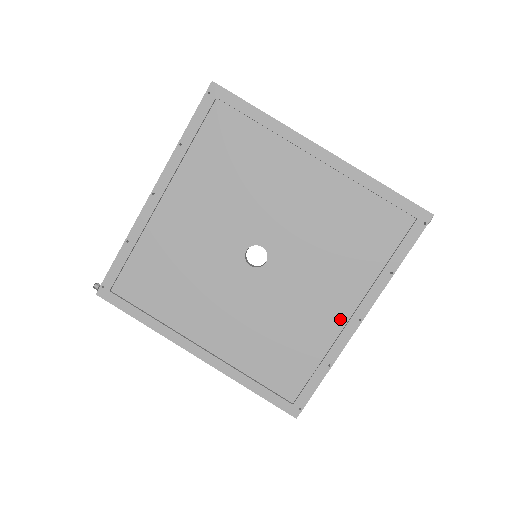
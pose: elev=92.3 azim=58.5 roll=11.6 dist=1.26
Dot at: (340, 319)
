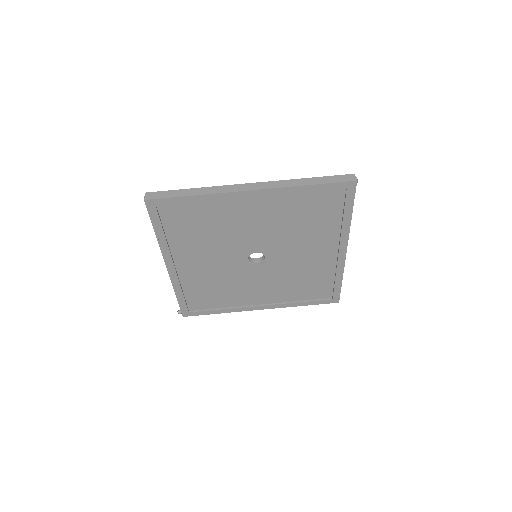
Dot at: (332, 256)
